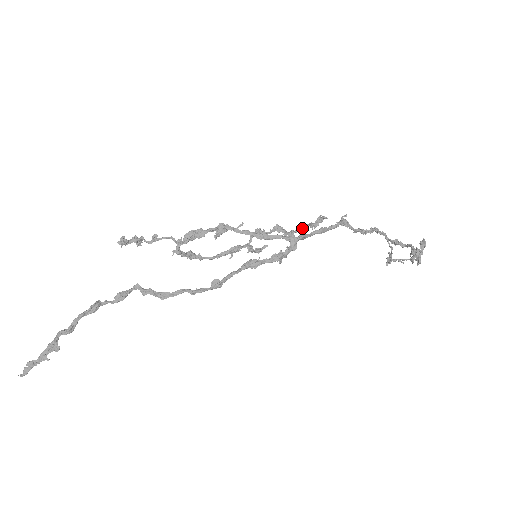
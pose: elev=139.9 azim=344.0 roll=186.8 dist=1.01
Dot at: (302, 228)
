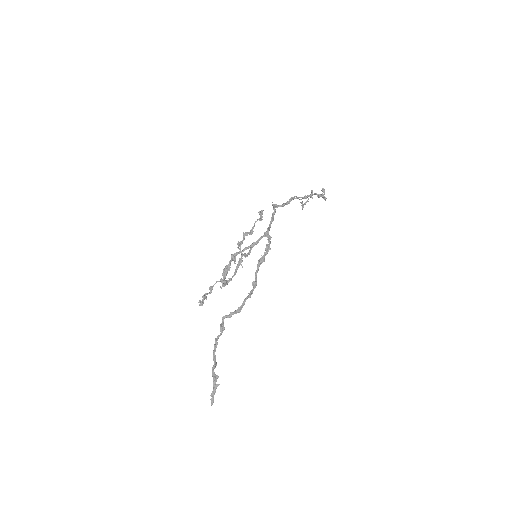
Dot at: occluded
